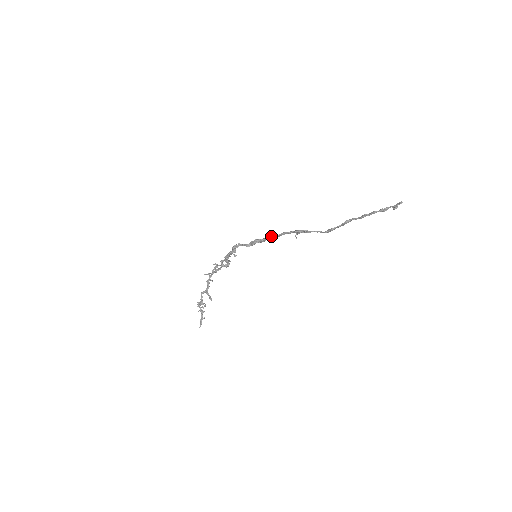
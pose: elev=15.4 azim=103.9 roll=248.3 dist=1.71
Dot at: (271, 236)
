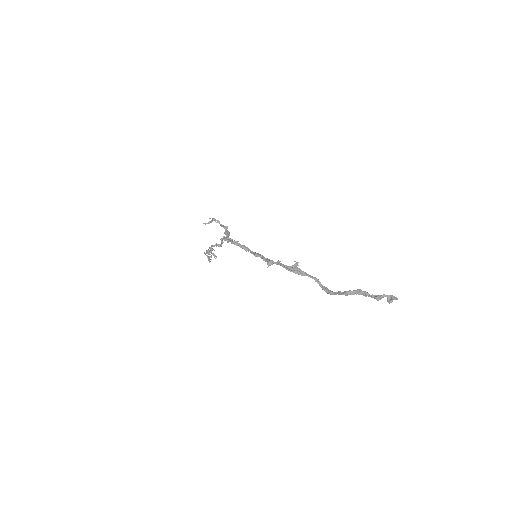
Dot at: (270, 265)
